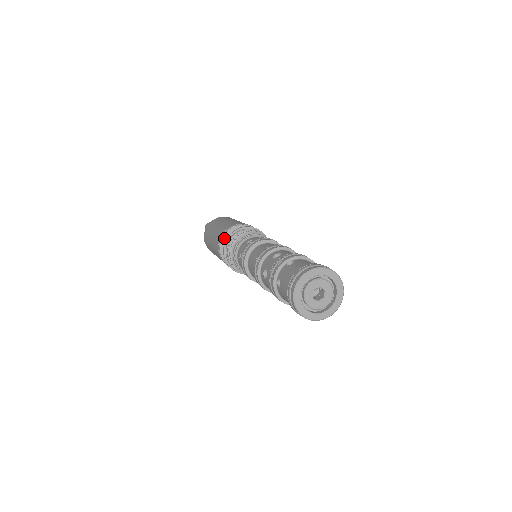
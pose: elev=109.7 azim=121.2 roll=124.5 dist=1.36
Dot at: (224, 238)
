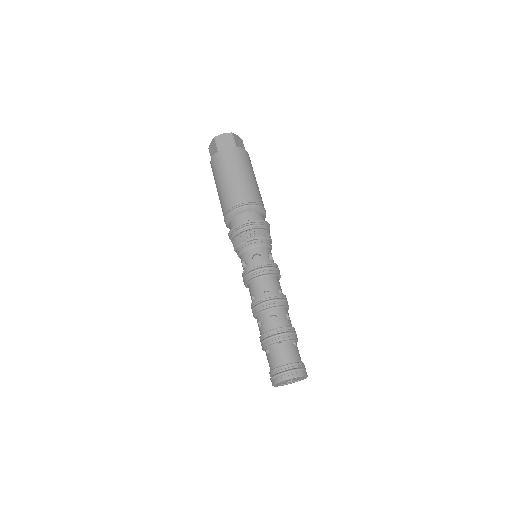
Dot at: (233, 215)
